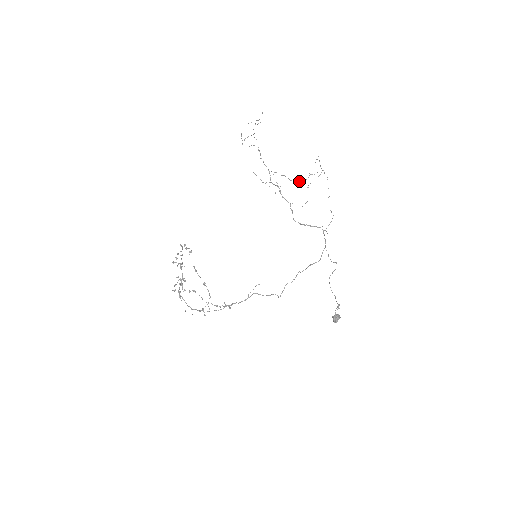
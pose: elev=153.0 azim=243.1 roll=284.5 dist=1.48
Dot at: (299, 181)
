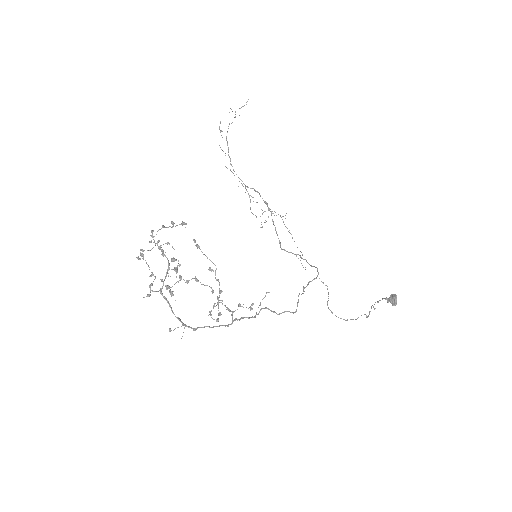
Dot at: (255, 215)
